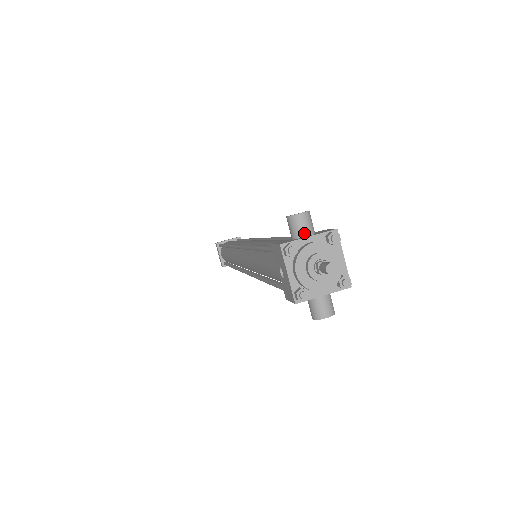
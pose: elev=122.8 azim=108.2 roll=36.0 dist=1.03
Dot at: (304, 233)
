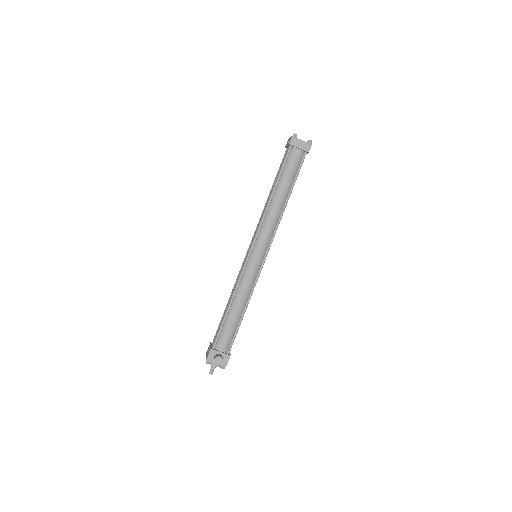
Dot at: occluded
